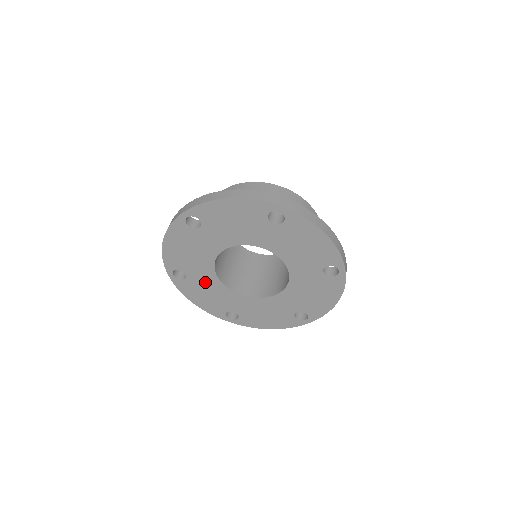
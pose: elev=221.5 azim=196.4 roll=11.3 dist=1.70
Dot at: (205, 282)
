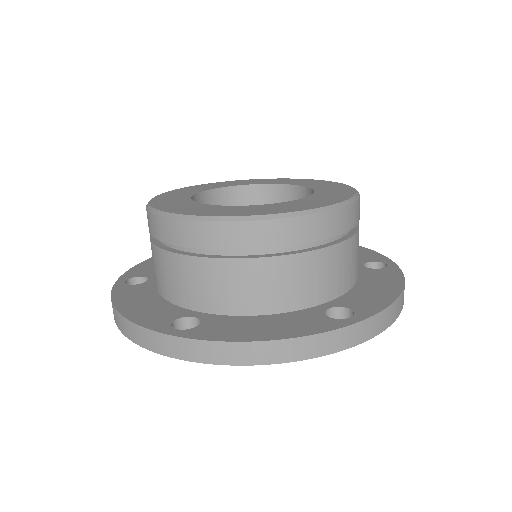
Dot at: occluded
